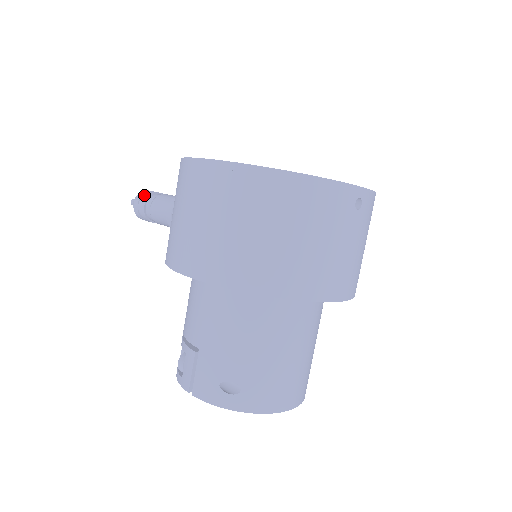
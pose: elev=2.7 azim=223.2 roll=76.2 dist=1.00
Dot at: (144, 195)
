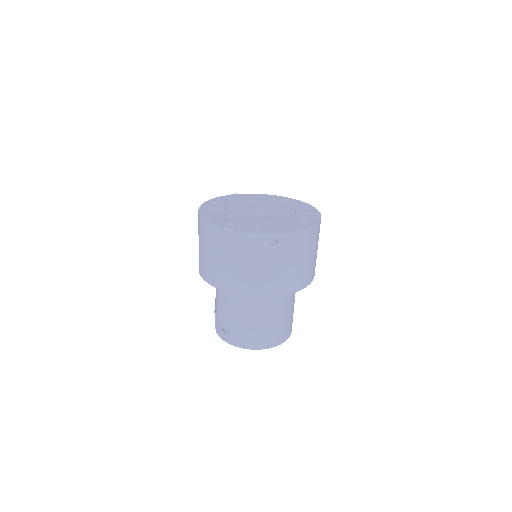
Dot at: occluded
